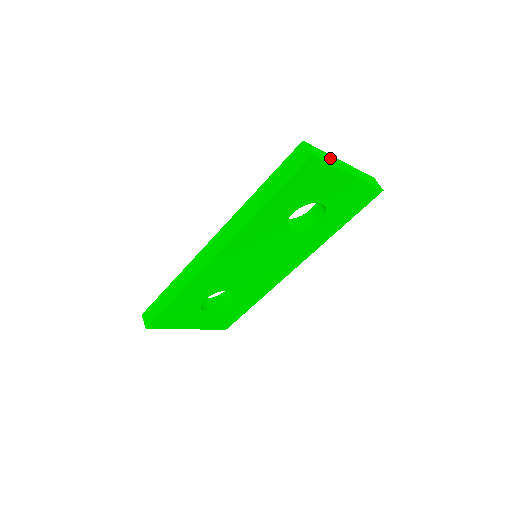
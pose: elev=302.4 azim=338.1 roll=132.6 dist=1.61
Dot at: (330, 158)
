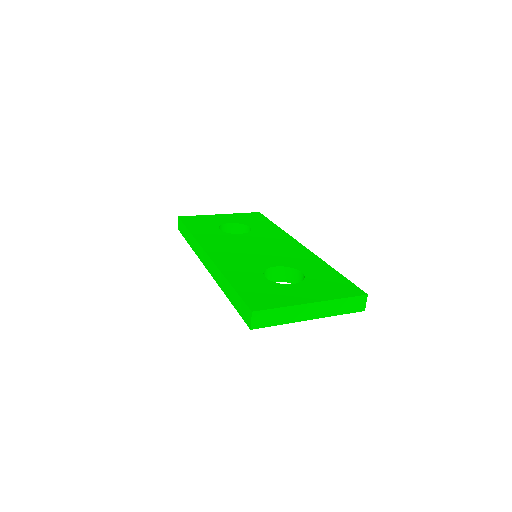
Dot at: (287, 313)
